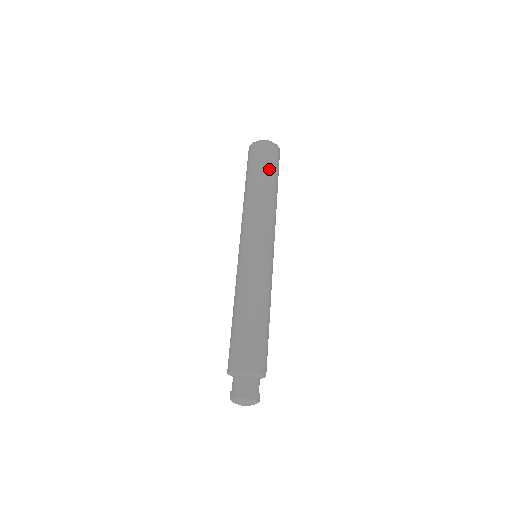
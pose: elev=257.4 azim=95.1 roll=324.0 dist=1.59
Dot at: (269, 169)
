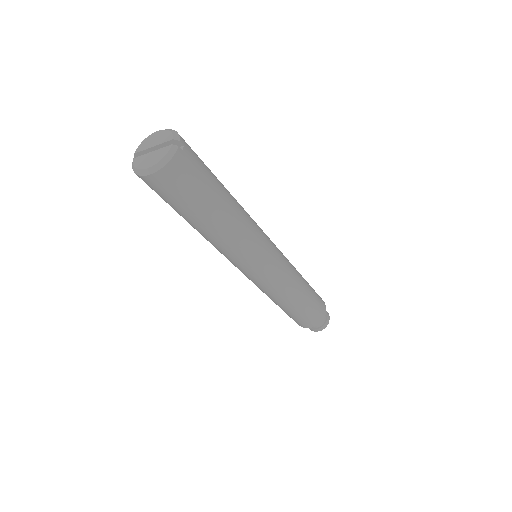
Dot at: (194, 205)
